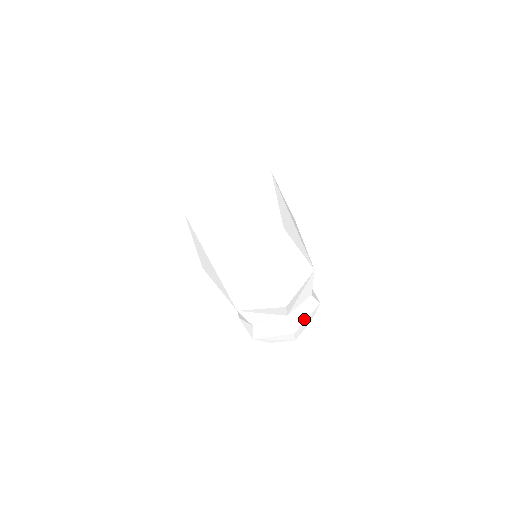
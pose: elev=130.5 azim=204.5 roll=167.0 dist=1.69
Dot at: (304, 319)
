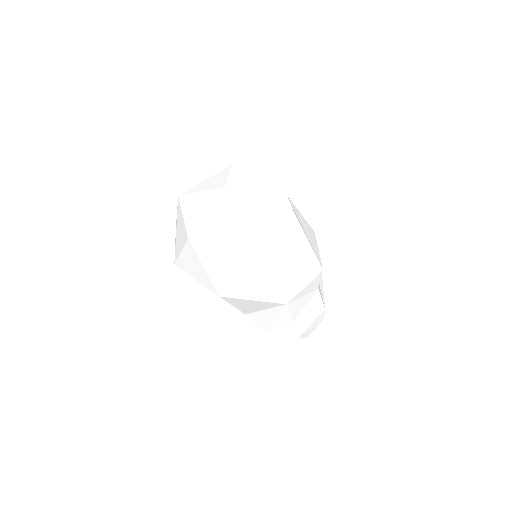
Dot at: (322, 292)
